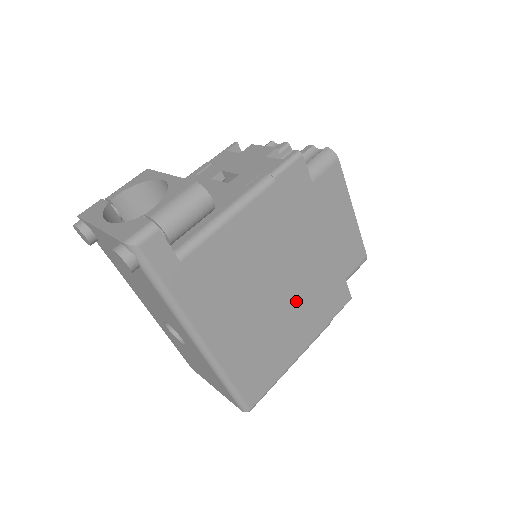
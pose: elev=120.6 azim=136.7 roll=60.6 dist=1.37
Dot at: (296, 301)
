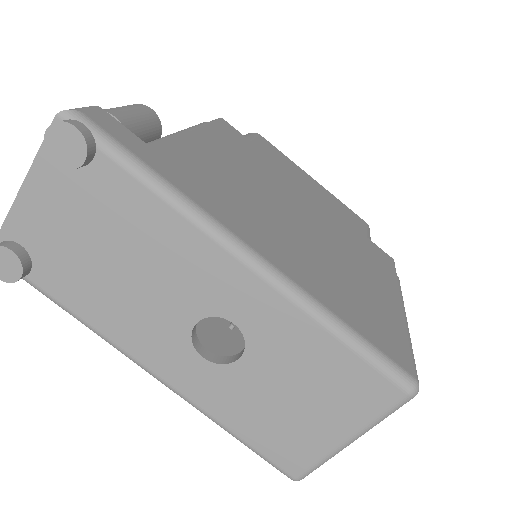
Dot at: (335, 240)
